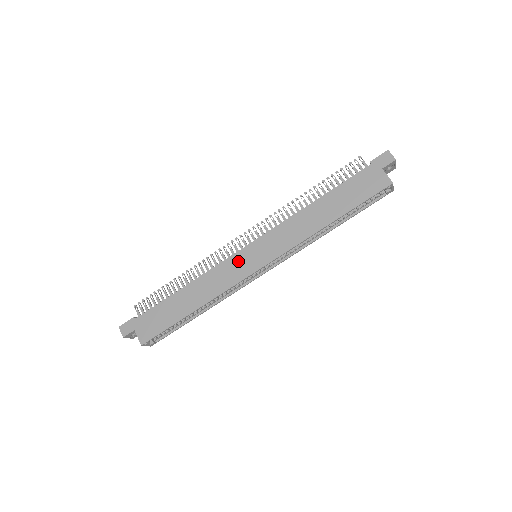
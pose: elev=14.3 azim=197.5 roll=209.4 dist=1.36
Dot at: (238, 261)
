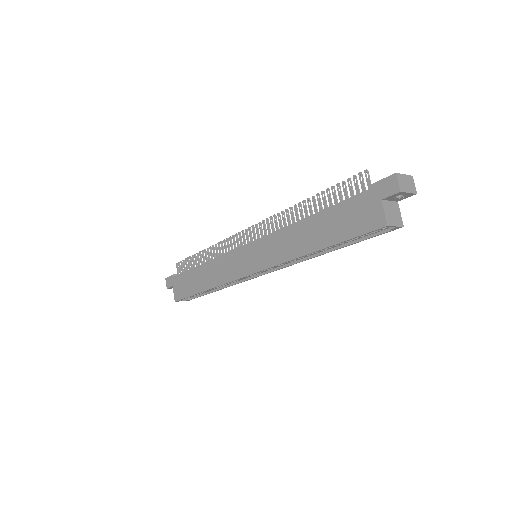
Dot at: (237, 258)
